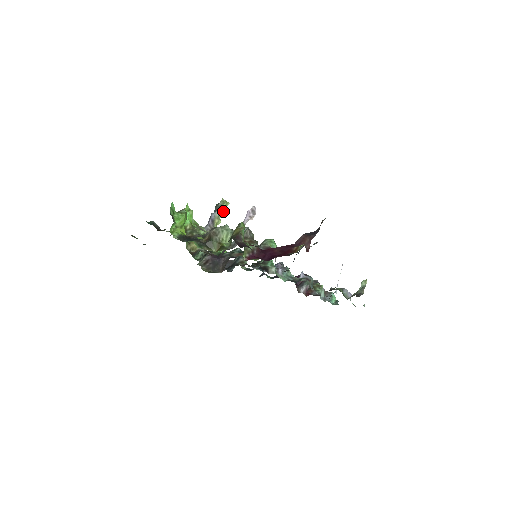
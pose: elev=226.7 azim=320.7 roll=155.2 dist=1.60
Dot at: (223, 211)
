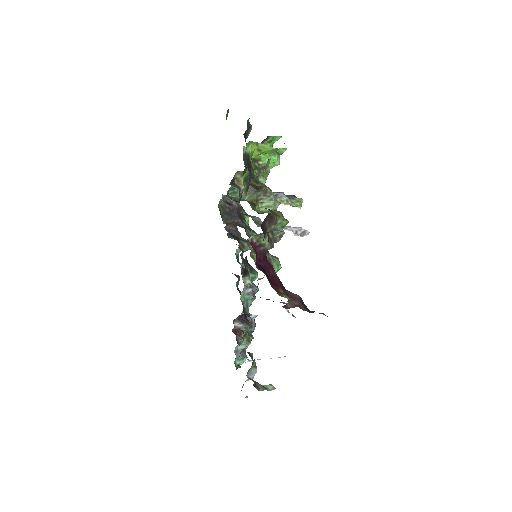
Dot at: (290, 204)
